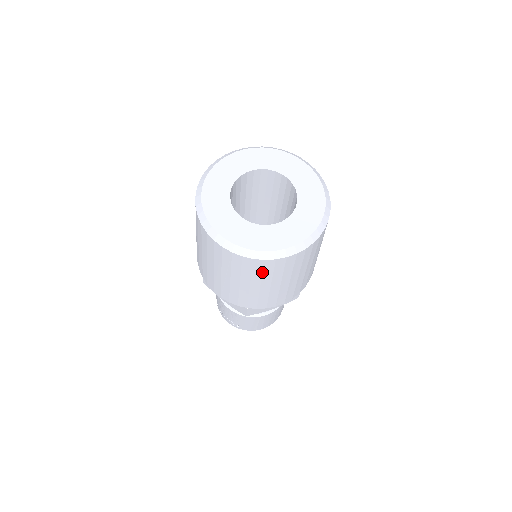
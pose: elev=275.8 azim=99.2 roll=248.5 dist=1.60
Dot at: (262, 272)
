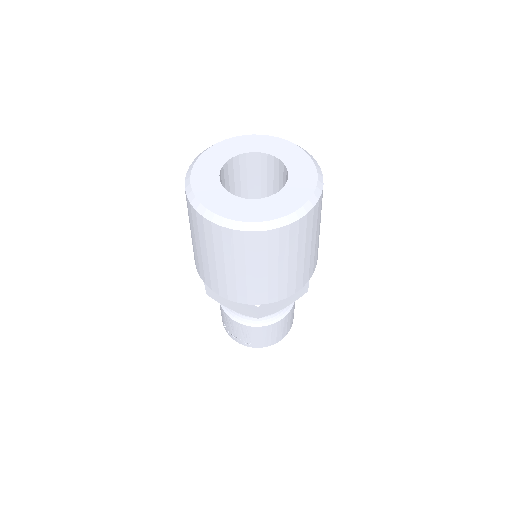
Dot at: (267, 249)
